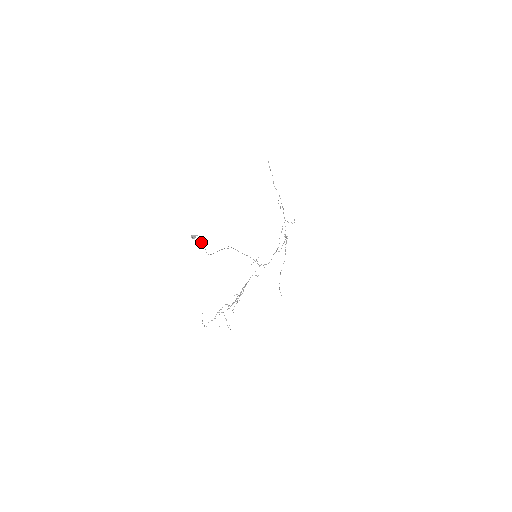
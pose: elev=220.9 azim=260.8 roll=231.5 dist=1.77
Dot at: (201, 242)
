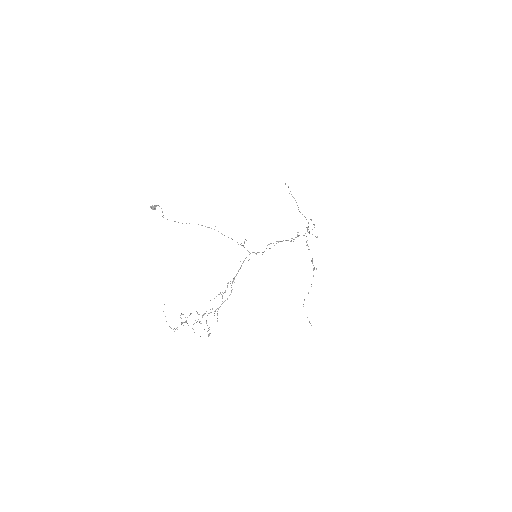
Dot at: occluded
